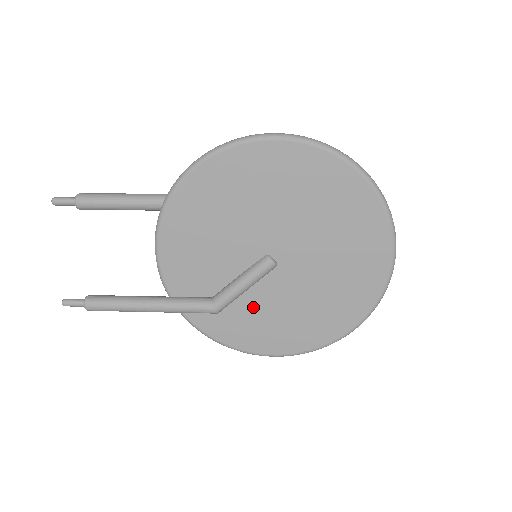
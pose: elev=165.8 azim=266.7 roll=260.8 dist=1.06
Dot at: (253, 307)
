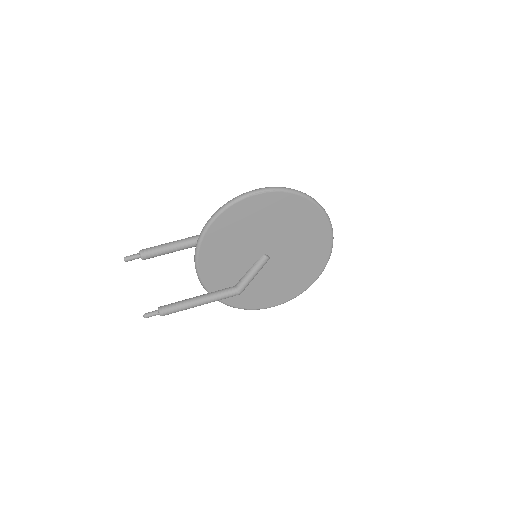
Dot at: (259, 284)
